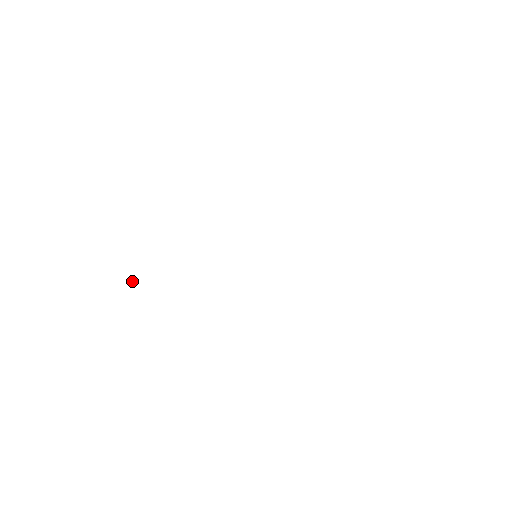
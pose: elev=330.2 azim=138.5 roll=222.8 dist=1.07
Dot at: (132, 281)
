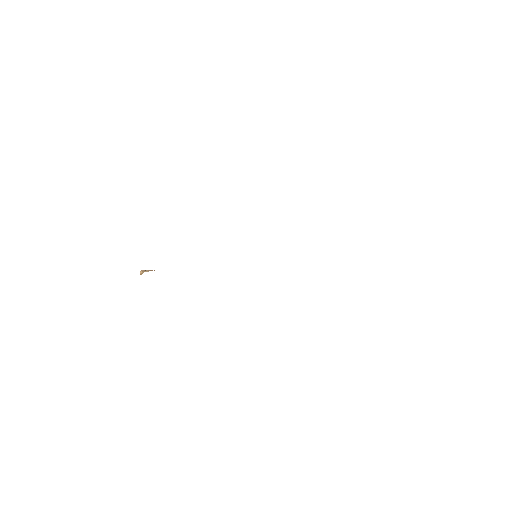
Dot at: (141, 272)
